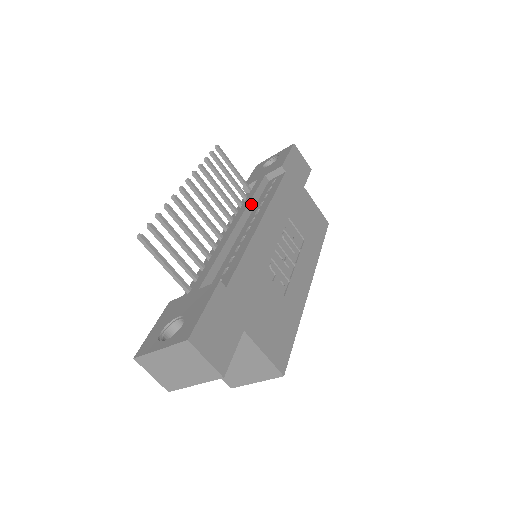
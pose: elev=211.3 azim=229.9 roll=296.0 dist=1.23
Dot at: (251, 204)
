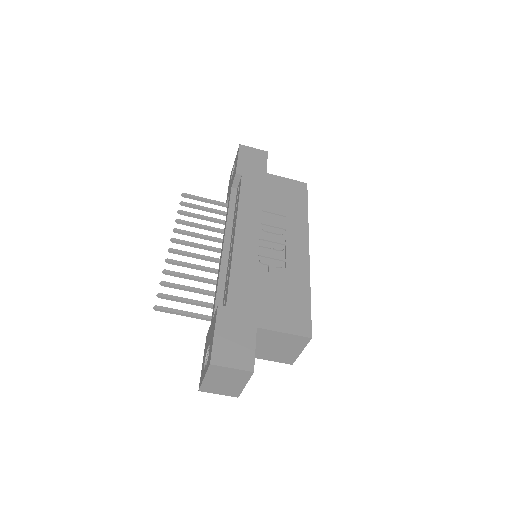
Dot at: (229, 221)
